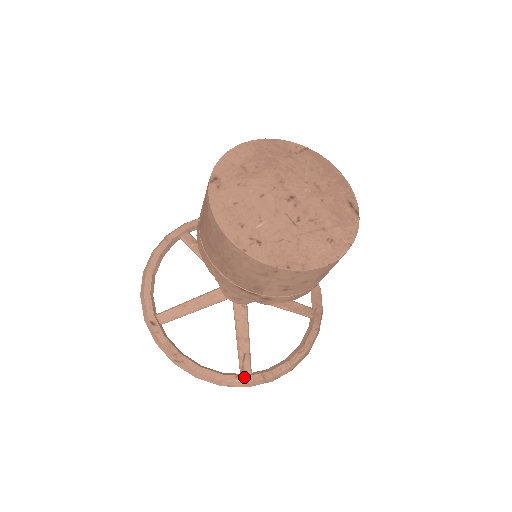
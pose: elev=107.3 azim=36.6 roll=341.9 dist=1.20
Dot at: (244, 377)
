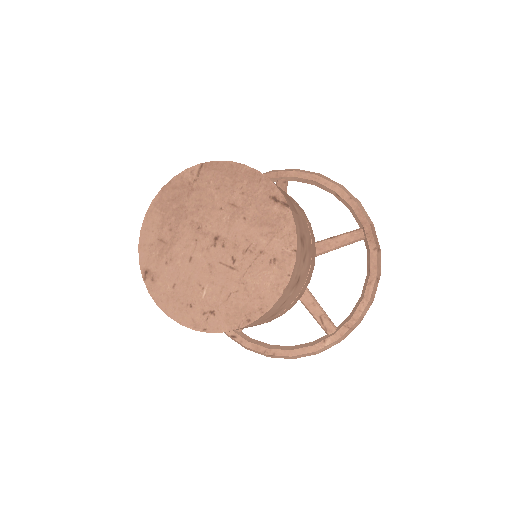
Dot at: (331, 337)
